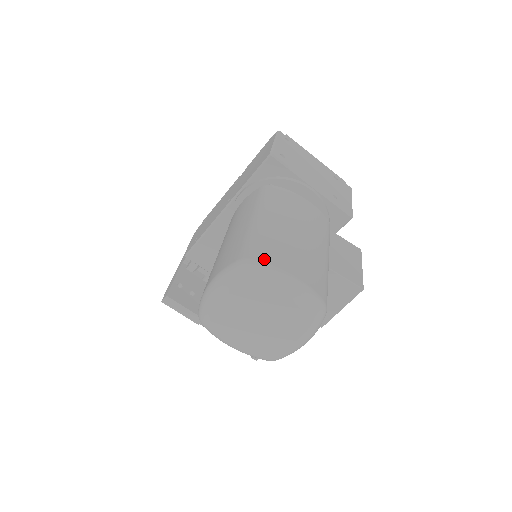
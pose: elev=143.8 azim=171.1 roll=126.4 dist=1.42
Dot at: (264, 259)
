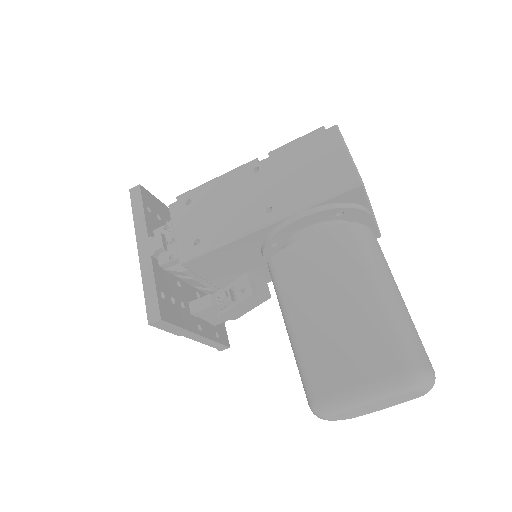
Dot at: (423, 364)
